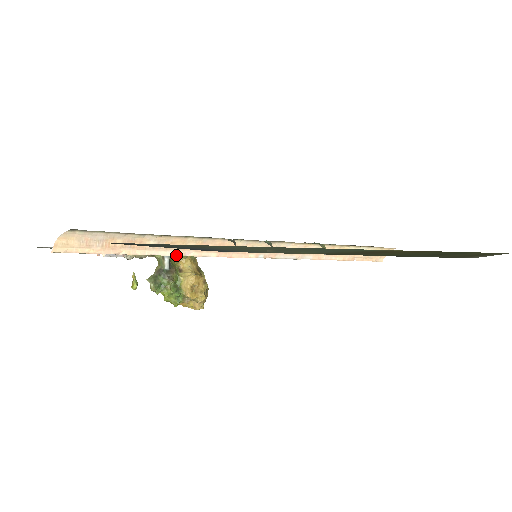
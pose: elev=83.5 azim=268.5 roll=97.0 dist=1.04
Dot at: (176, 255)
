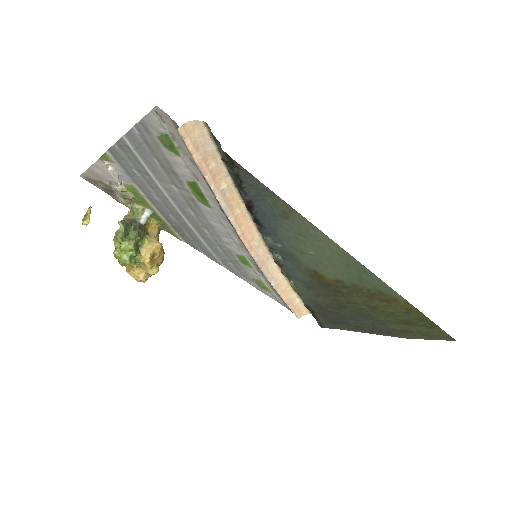
Dot at: (225, 211)
